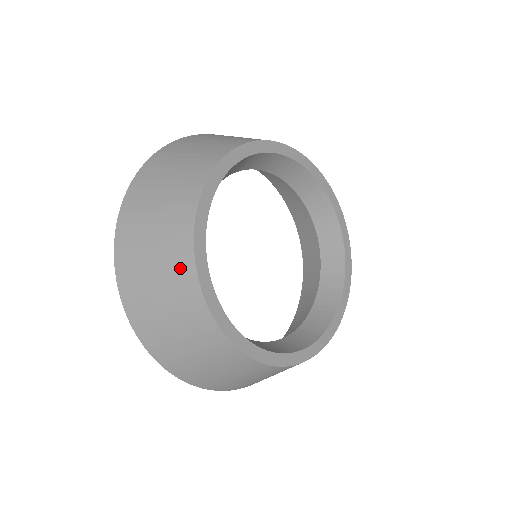
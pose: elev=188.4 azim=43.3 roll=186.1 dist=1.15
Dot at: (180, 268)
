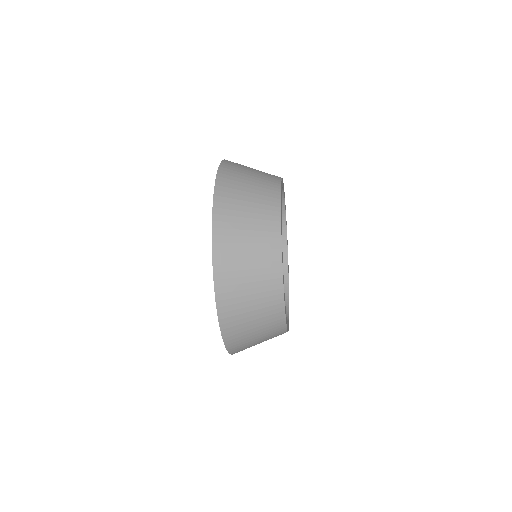
Dot at: (271, 283)
